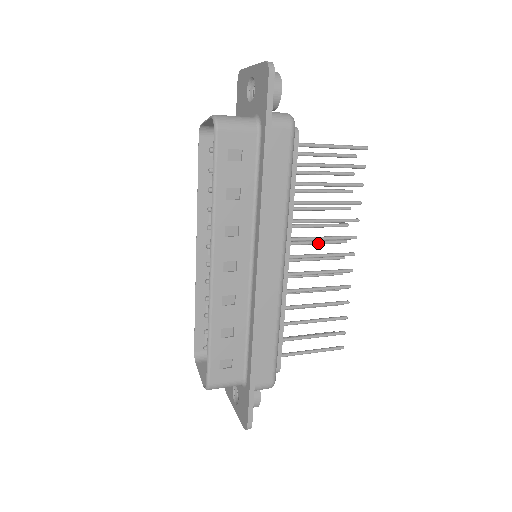
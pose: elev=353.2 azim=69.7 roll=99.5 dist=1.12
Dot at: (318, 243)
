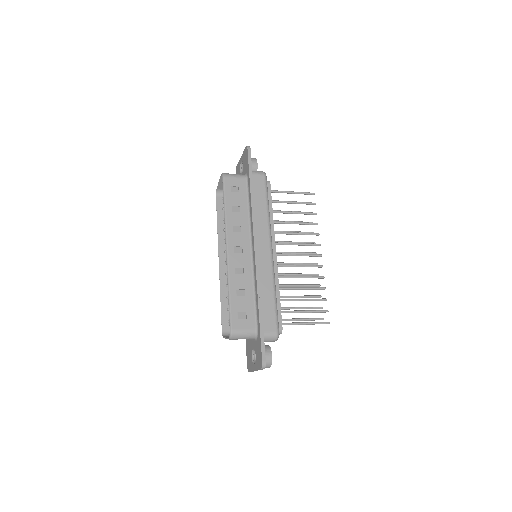
Dot at: (297, 253)
